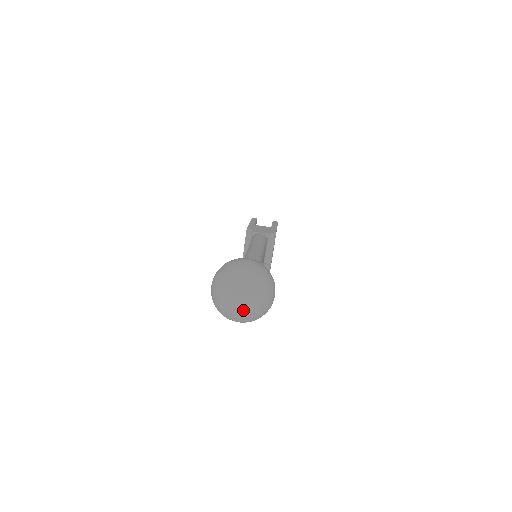
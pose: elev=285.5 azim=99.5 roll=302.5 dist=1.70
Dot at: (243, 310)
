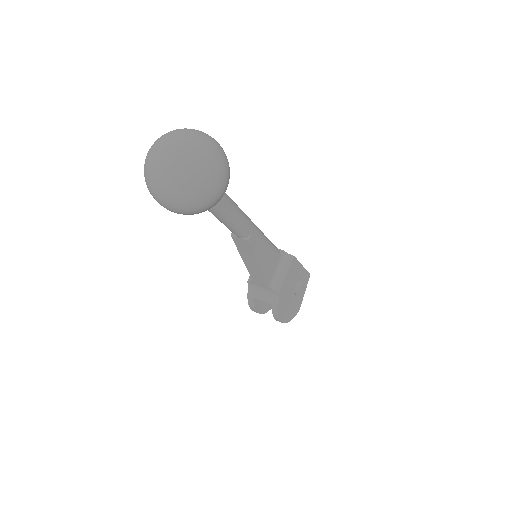
Dot at: (166, 162)
